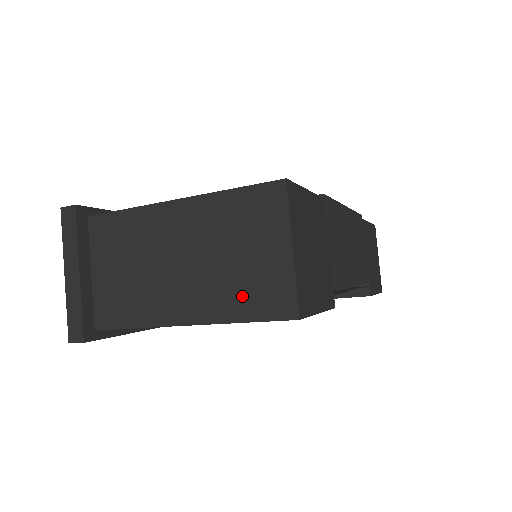
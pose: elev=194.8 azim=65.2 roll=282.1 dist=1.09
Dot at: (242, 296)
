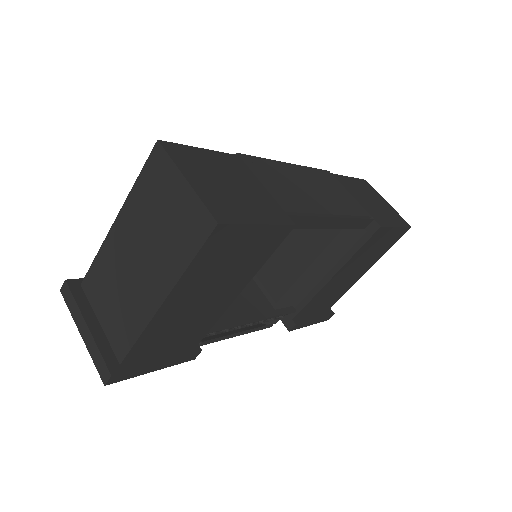
Dot at: (179, 245)
